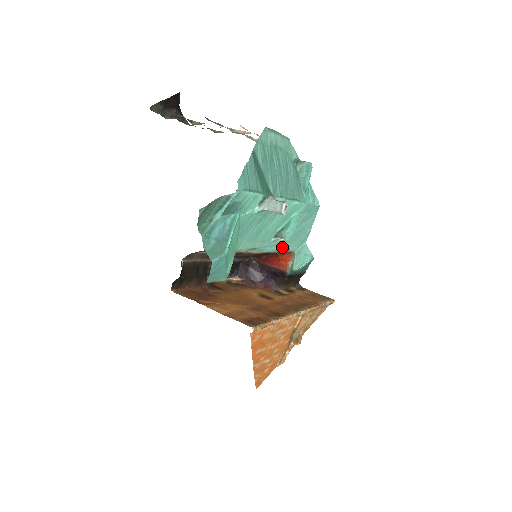
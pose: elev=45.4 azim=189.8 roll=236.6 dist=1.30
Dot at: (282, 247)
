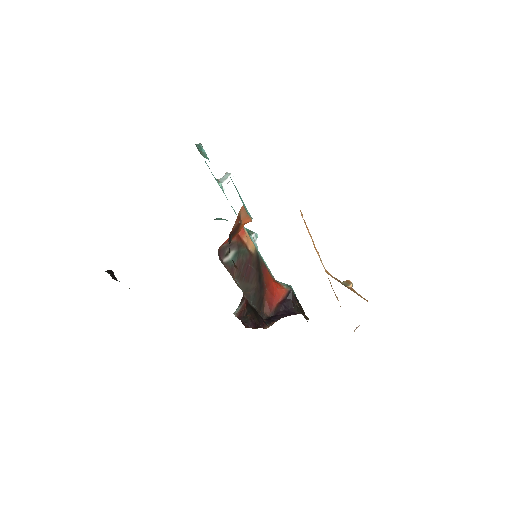
Dot at: occluded
